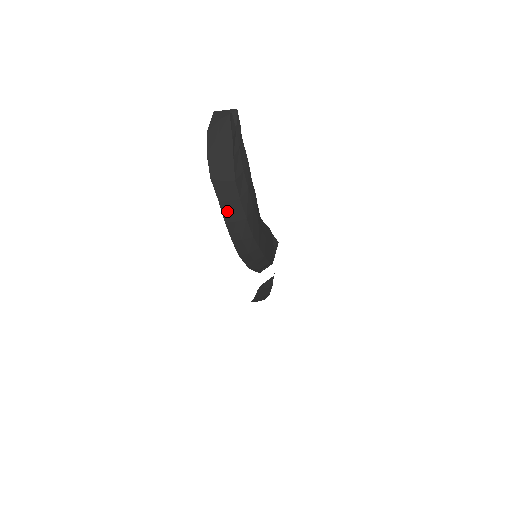
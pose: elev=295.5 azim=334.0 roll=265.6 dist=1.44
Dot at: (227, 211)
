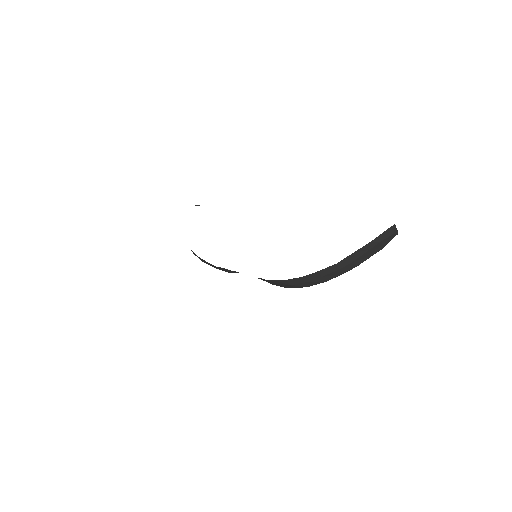
Dot at: (329, 270)
